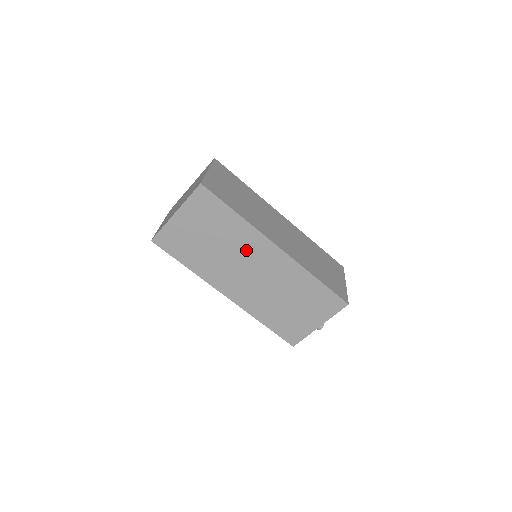
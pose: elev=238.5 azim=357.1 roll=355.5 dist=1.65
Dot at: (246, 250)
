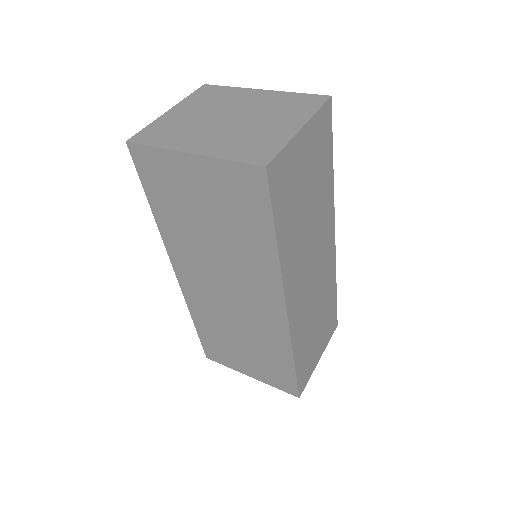
Dot at: (245, 274)
